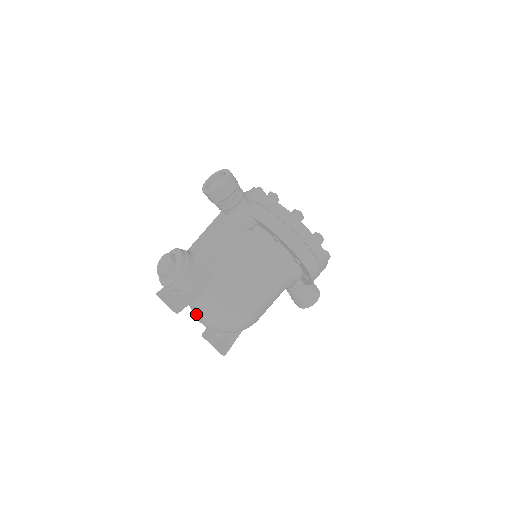
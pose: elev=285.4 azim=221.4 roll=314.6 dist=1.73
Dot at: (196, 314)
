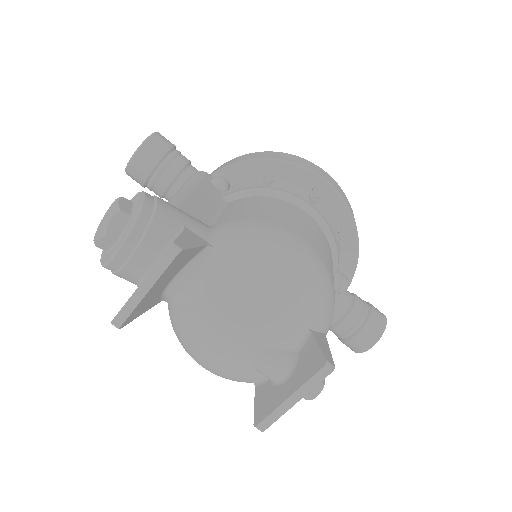
Dot at: (218, 311)
